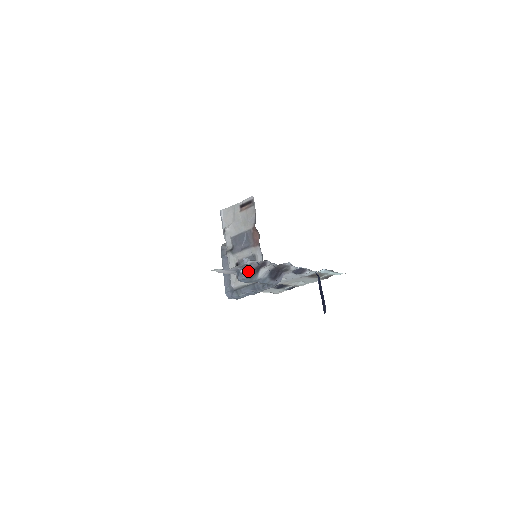
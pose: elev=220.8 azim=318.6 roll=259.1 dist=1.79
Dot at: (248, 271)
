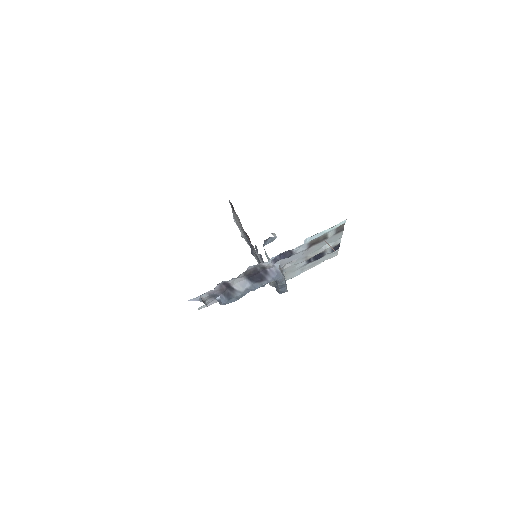
Dot at: (219, 297)
